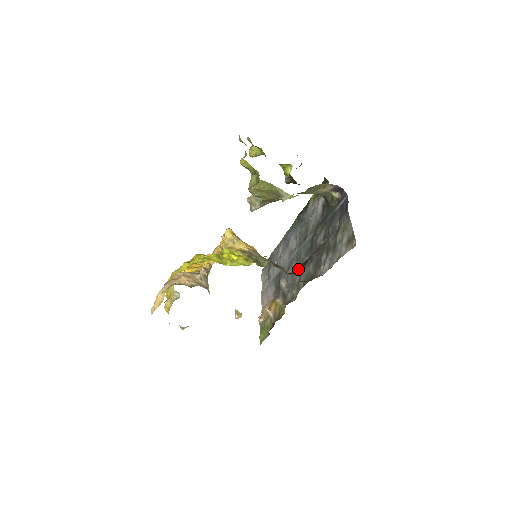
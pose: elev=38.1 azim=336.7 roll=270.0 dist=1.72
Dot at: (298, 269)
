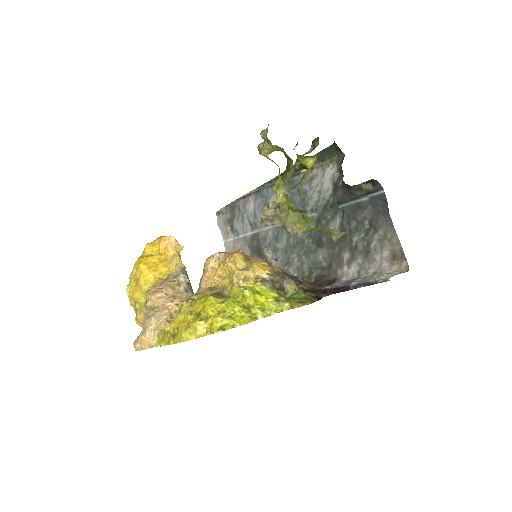
Dot at: (331, 290)
